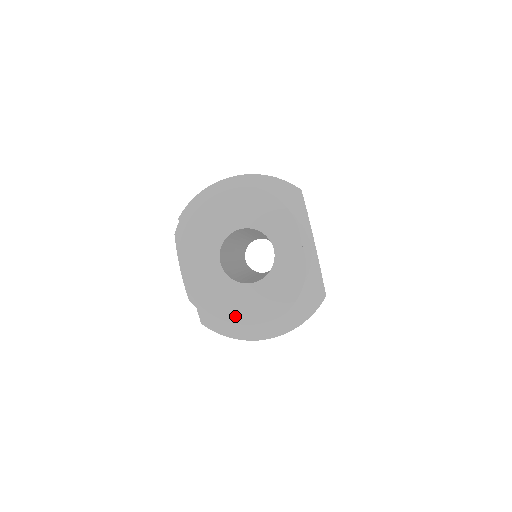
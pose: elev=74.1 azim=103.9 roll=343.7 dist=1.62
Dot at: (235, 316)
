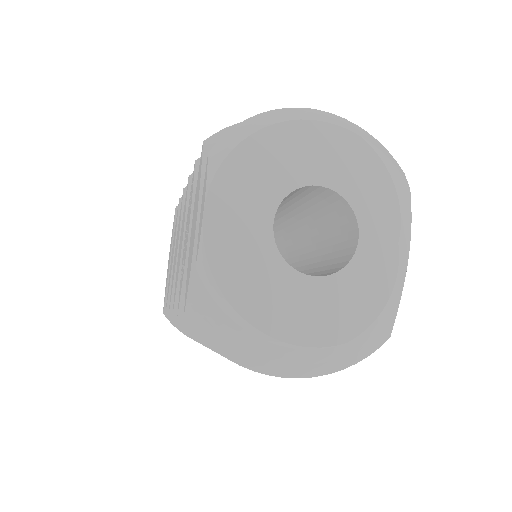
Dot at: (268, 320)
